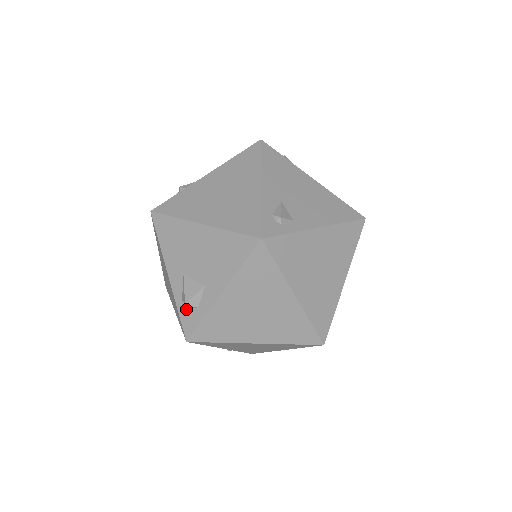
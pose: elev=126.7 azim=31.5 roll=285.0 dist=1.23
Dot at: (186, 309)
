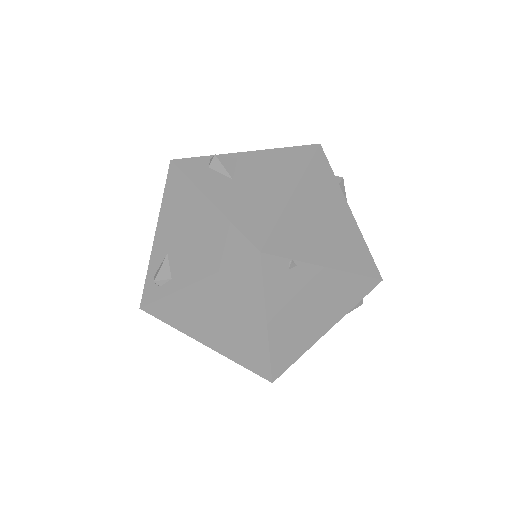
Dot at: occluded
